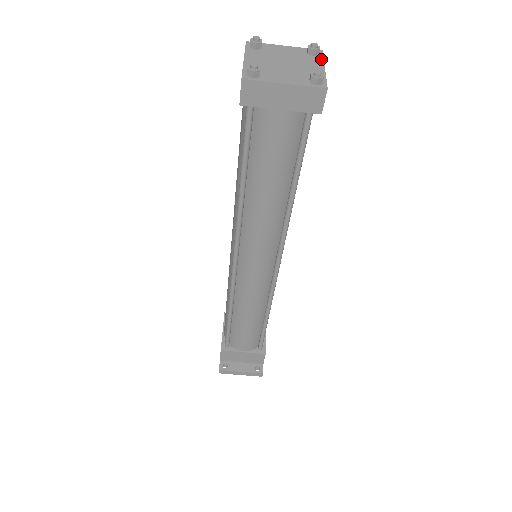
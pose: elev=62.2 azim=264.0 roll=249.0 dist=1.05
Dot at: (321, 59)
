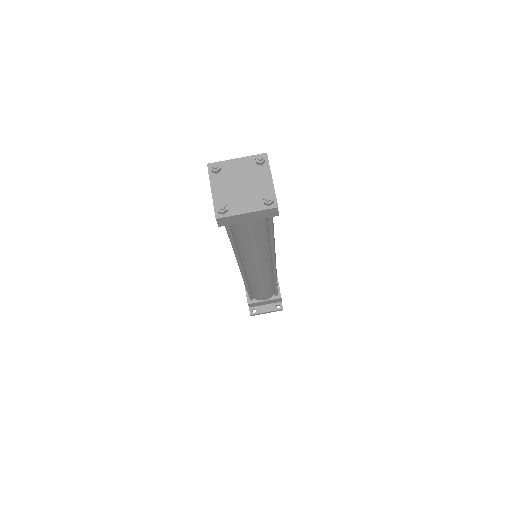
Dot at: (268, 167)
